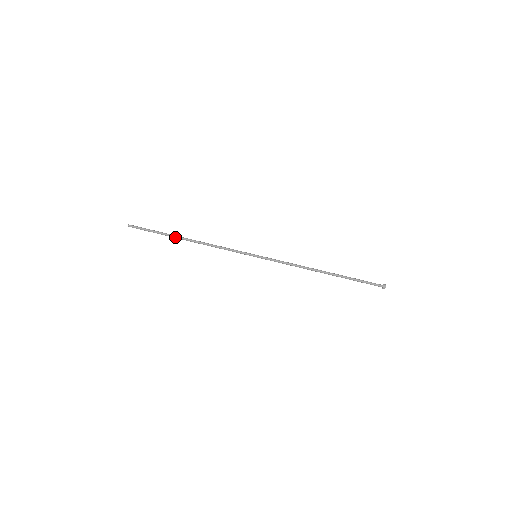
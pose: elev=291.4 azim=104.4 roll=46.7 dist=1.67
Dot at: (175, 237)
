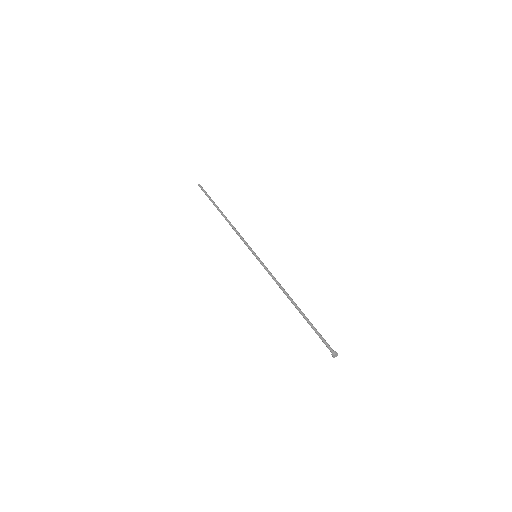
Dot at: (218, 208)
